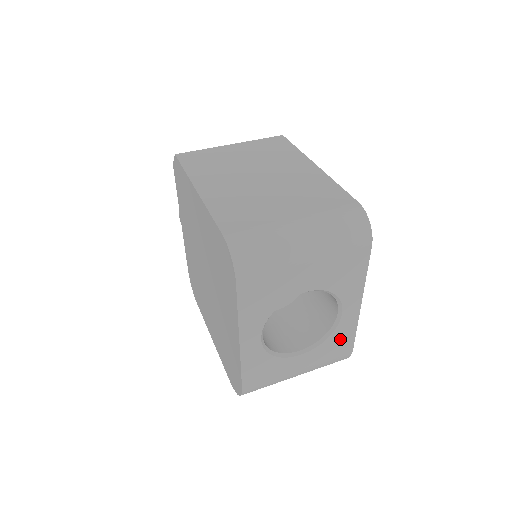
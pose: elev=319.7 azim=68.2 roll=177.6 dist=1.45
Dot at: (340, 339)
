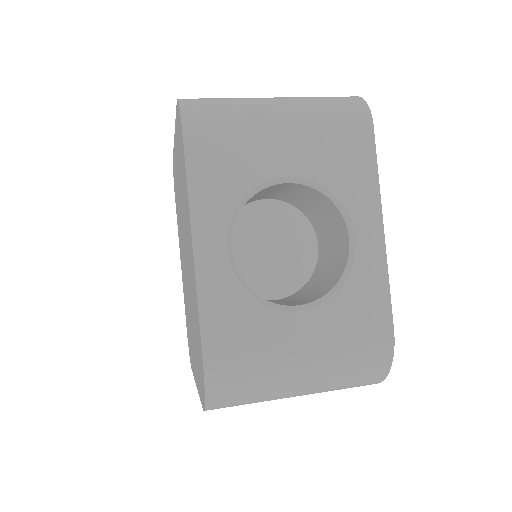
Dot at: (364, 298)
